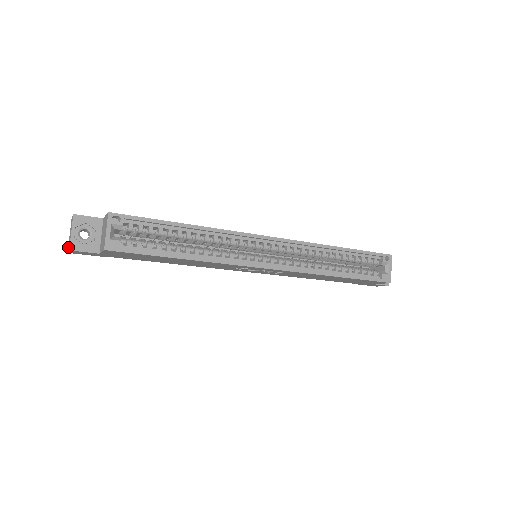
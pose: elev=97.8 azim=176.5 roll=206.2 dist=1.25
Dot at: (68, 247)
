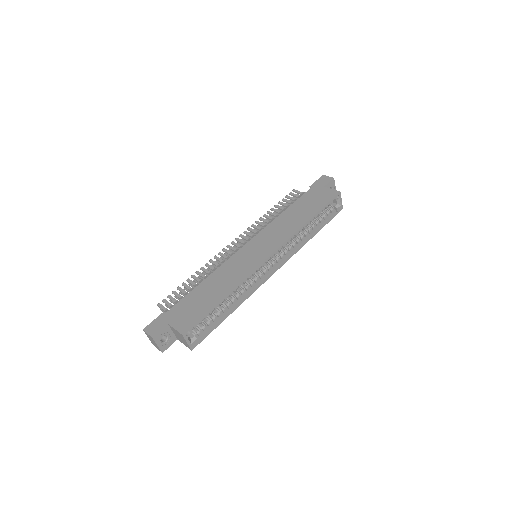
Dot at: occluded
